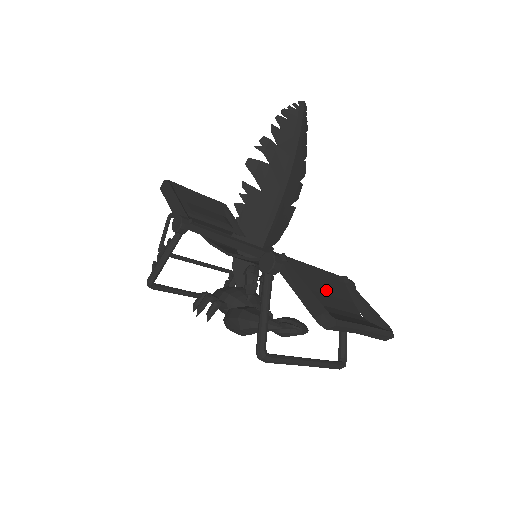
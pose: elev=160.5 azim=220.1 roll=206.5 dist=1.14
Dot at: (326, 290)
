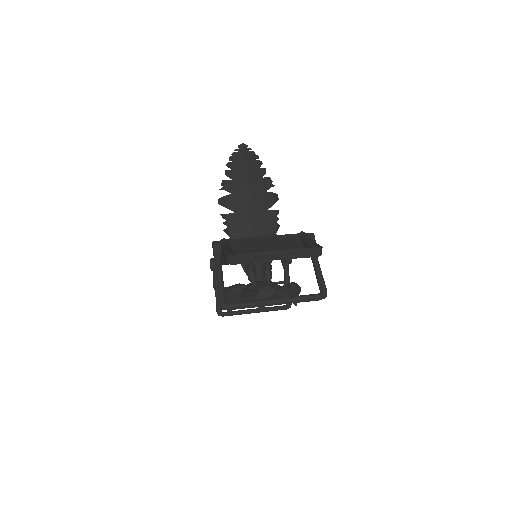
Dot at: (268, 246)
